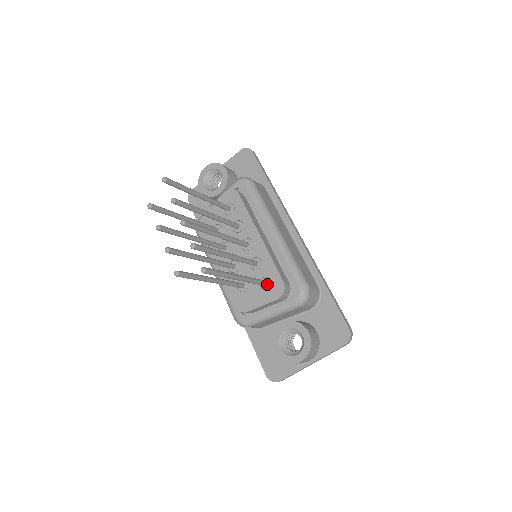
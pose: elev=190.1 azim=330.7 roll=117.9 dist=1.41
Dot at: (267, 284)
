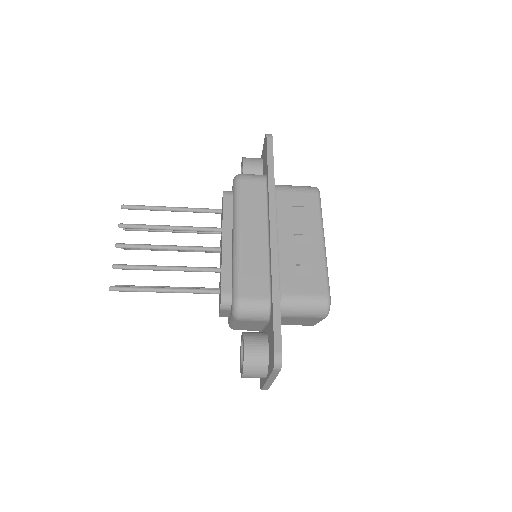
Dot at: (220, 293)
